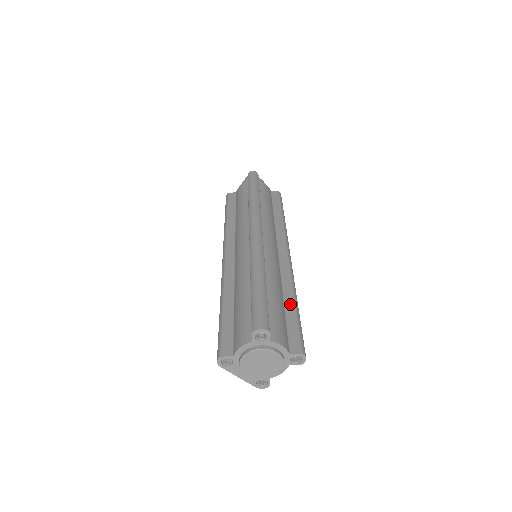
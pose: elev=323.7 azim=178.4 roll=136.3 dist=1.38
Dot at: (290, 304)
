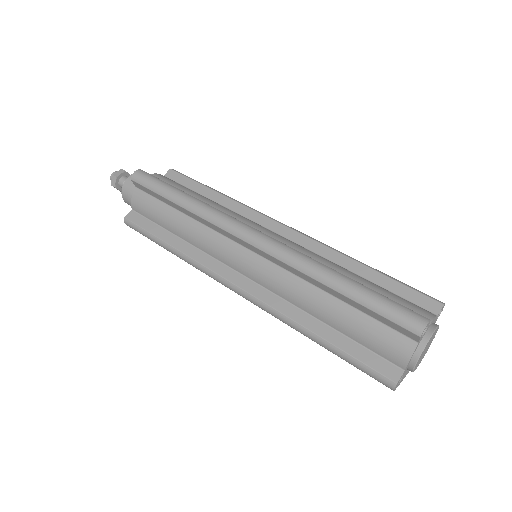
Dot at: (366, 272)
